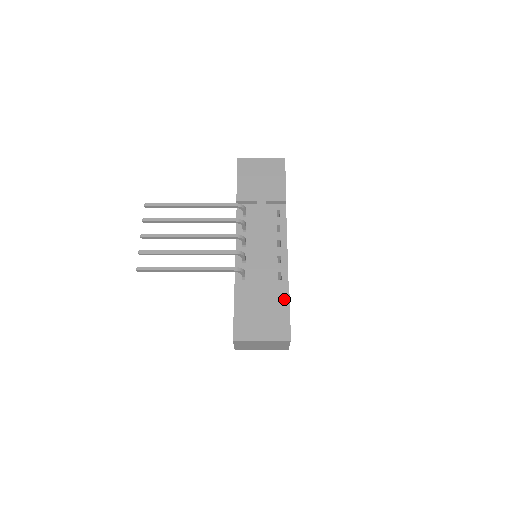
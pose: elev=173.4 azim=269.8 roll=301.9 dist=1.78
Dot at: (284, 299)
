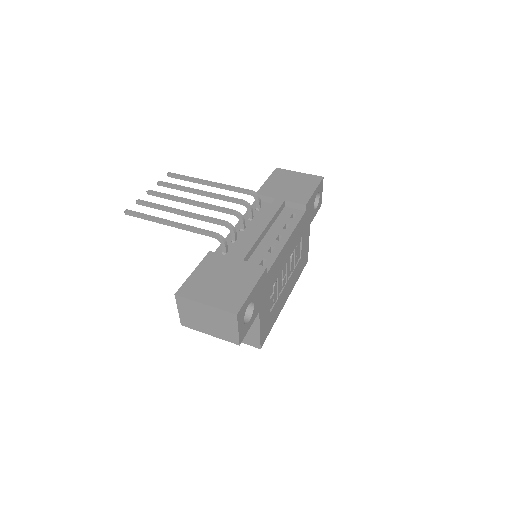
Dot at: (253, 277)
